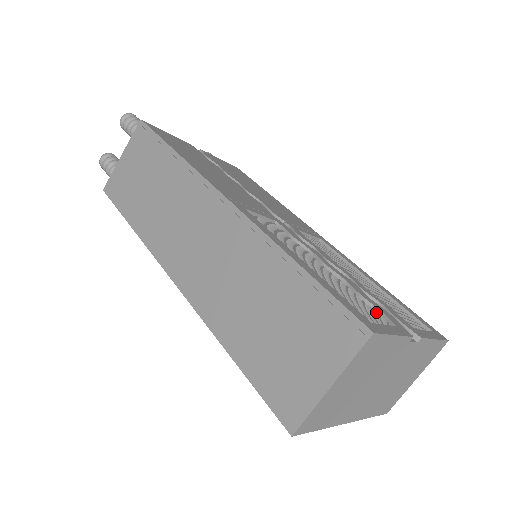
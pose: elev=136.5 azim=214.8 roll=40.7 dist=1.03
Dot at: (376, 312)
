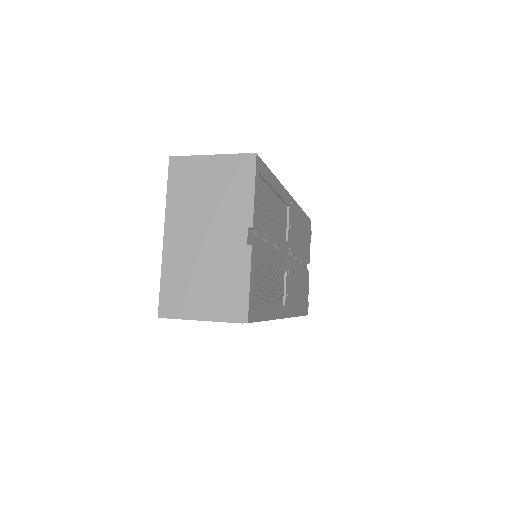
Dot at: occluded
